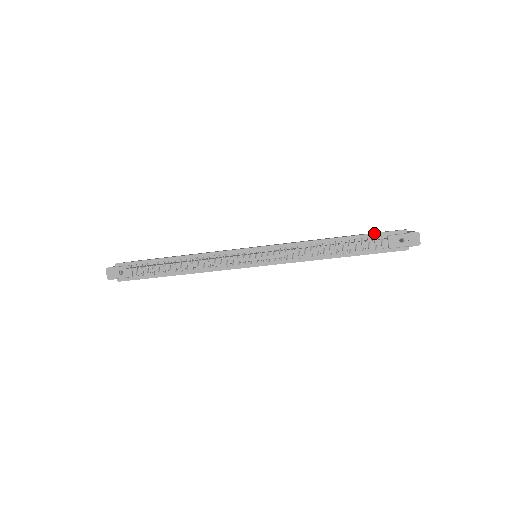
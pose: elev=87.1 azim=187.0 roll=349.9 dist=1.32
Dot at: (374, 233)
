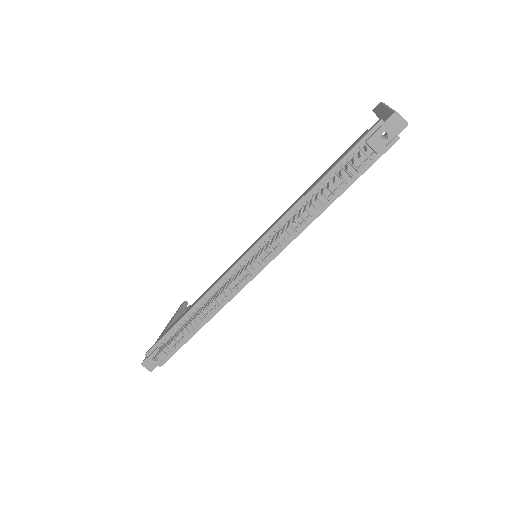
Dot at: (349, 150)
